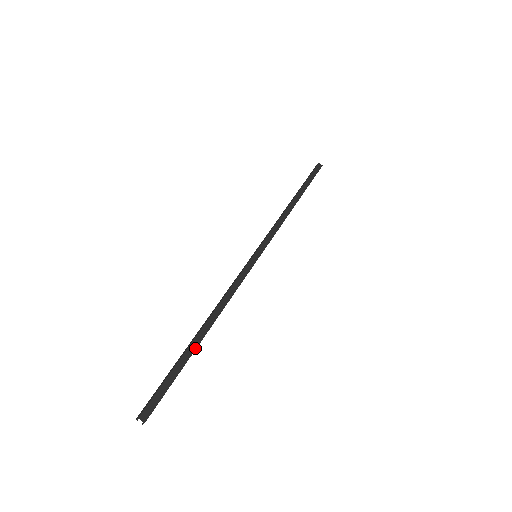
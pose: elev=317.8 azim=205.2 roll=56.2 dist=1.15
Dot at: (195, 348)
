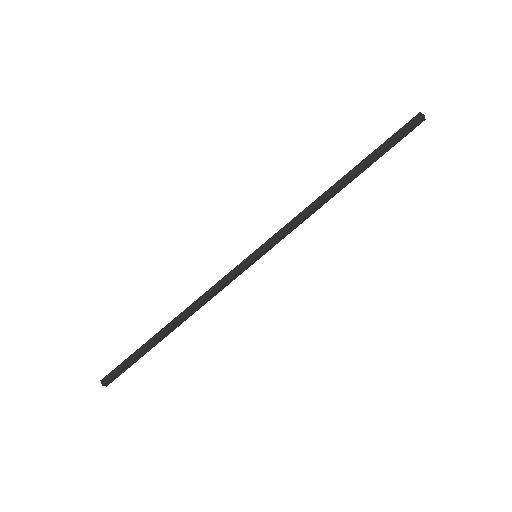
Dot at: (160, 341)
